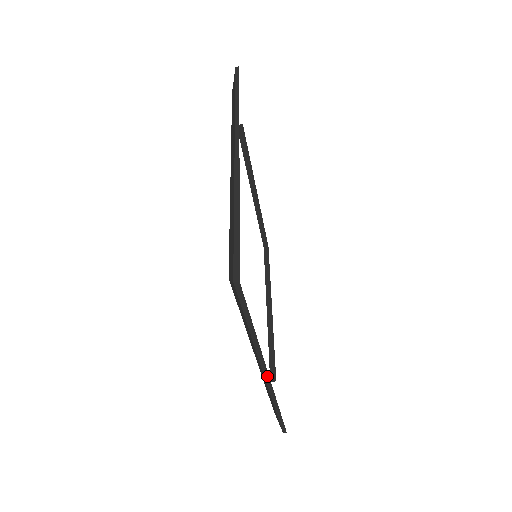
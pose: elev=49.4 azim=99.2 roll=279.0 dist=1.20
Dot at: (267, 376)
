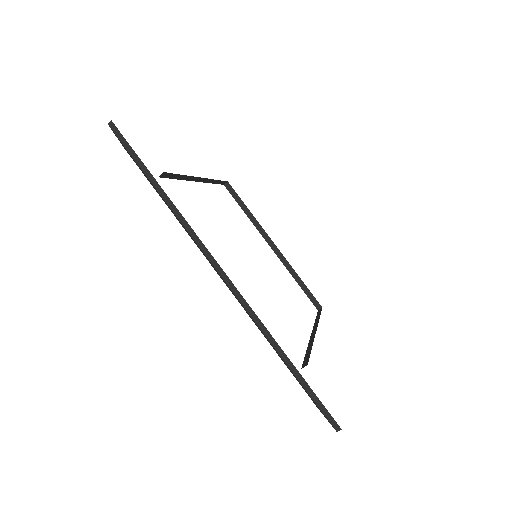
Dot at: (221, 271)
